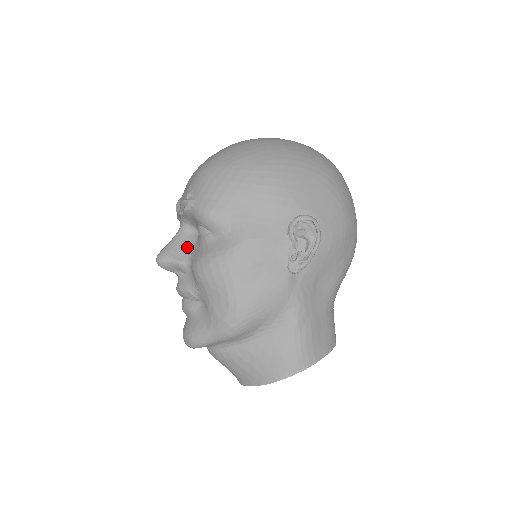
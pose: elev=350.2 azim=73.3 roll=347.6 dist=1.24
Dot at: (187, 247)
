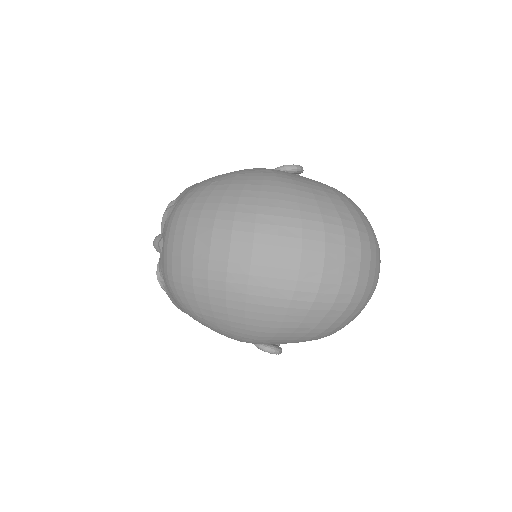
Dot at: occluded
